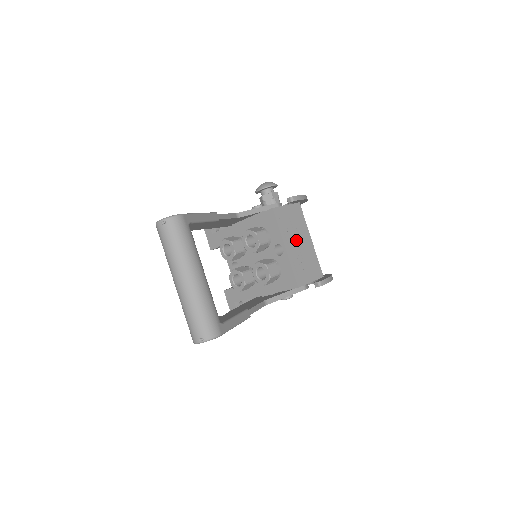
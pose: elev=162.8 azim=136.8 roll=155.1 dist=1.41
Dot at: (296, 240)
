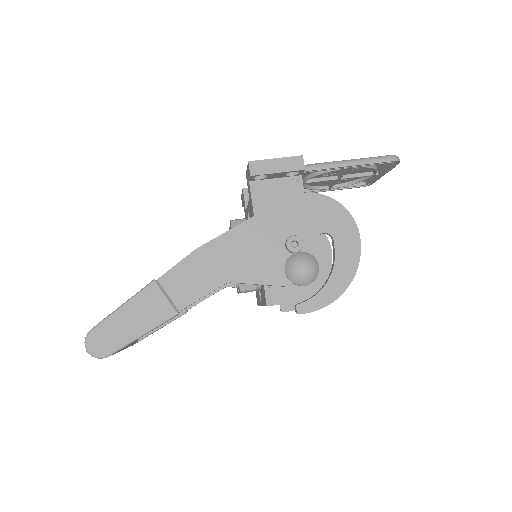
Dot at: occluded
